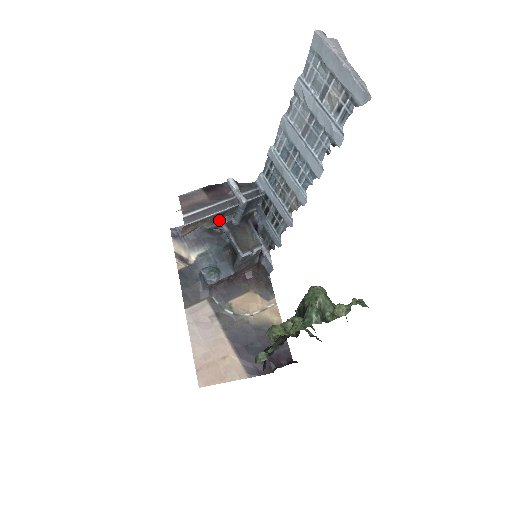
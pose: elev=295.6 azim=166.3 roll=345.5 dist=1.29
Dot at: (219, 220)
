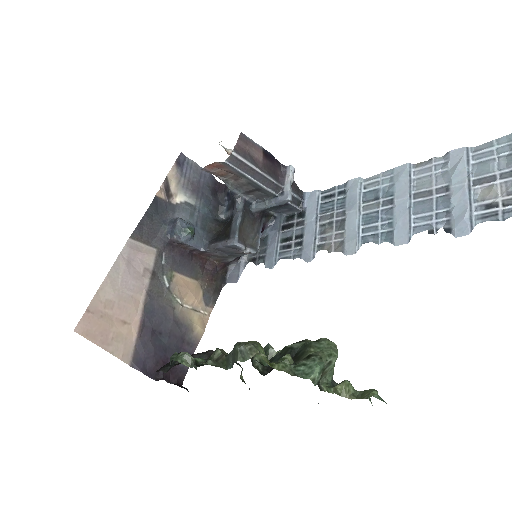
Dot at: (245, 191)
